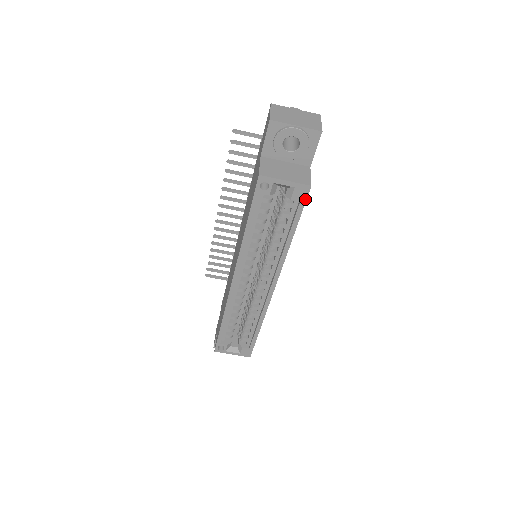
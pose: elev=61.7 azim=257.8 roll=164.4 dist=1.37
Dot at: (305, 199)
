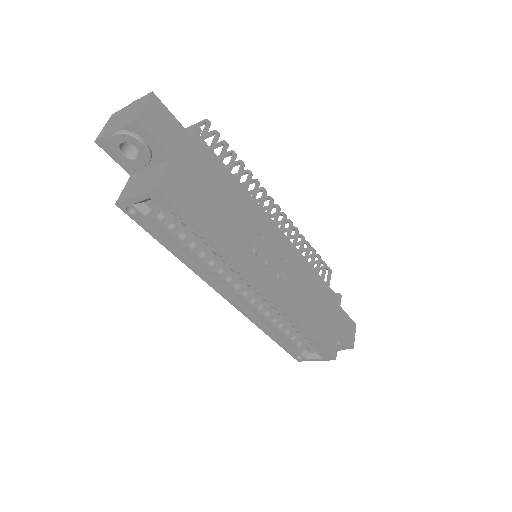
Dot at: (171, 203)
